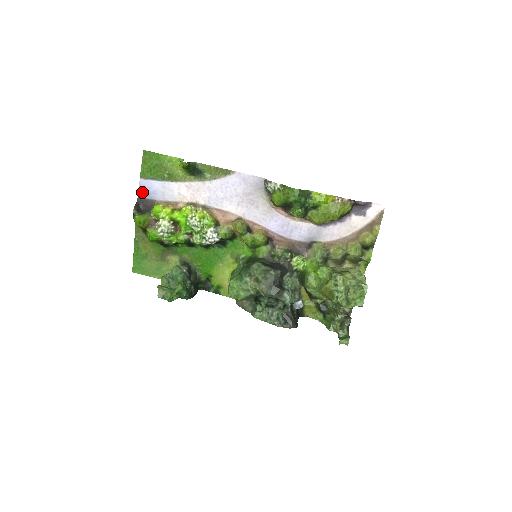
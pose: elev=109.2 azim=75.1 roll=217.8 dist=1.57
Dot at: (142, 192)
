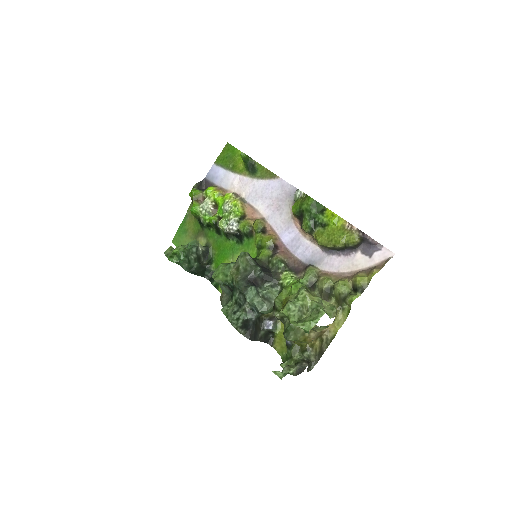
Dot at: (210, 175)
